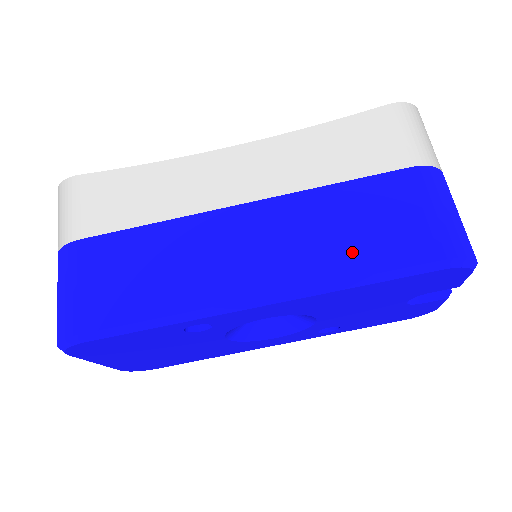
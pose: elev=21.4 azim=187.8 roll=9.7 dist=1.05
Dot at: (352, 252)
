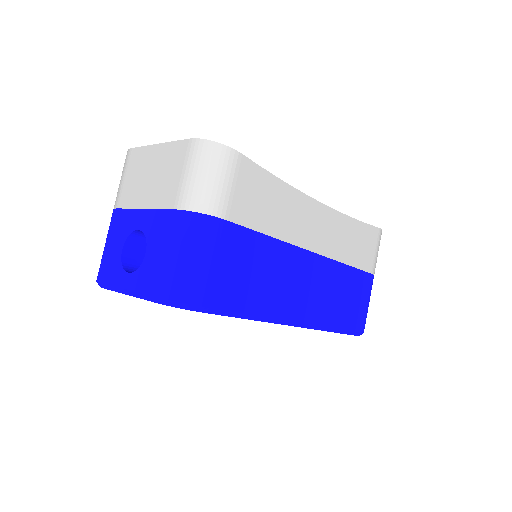
Dot at: (339, 313)
